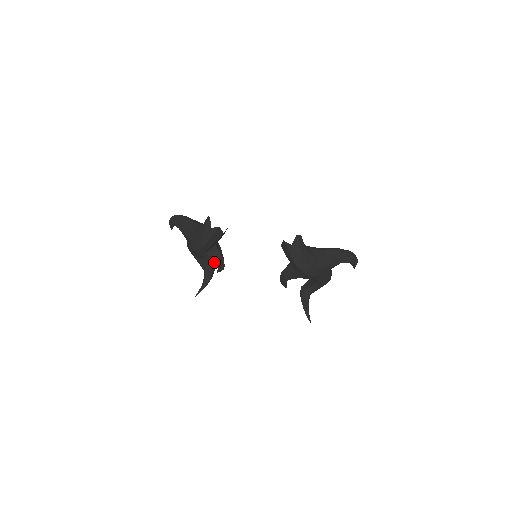
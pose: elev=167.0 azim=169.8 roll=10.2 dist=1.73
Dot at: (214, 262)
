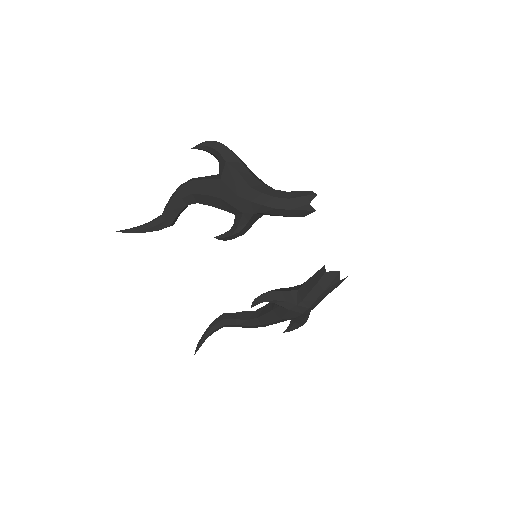
Dot at: (239, 227)
